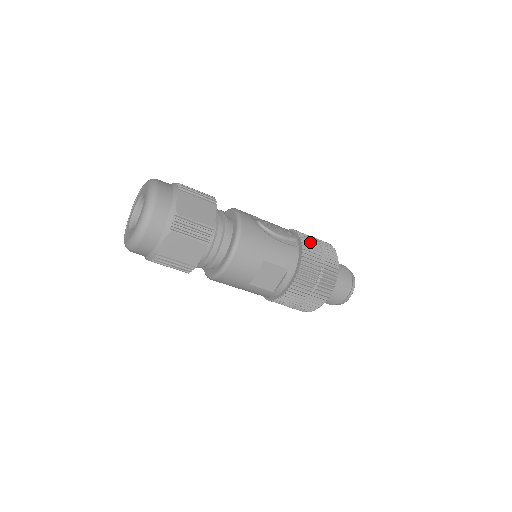
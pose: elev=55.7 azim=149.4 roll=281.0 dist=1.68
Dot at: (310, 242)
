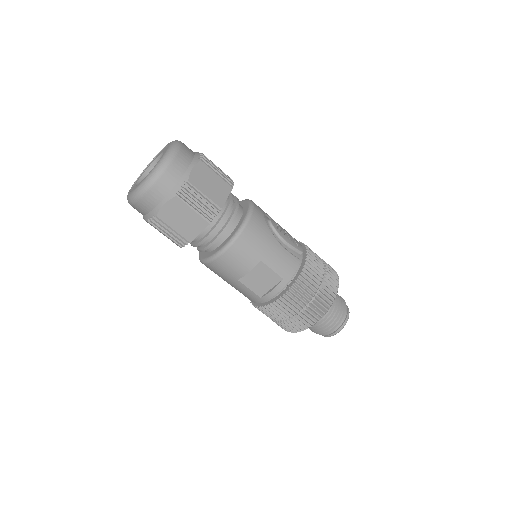
Dot at: (315, 260)
